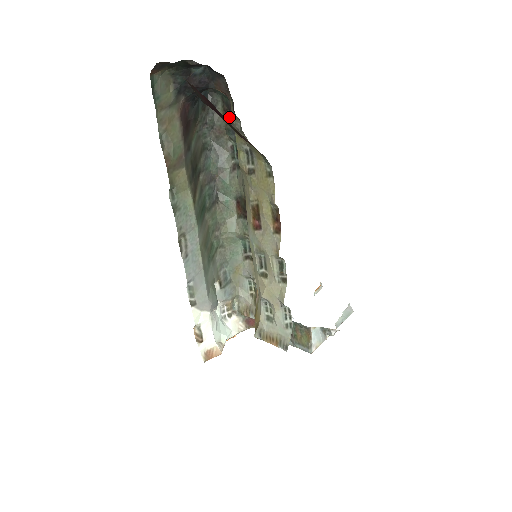
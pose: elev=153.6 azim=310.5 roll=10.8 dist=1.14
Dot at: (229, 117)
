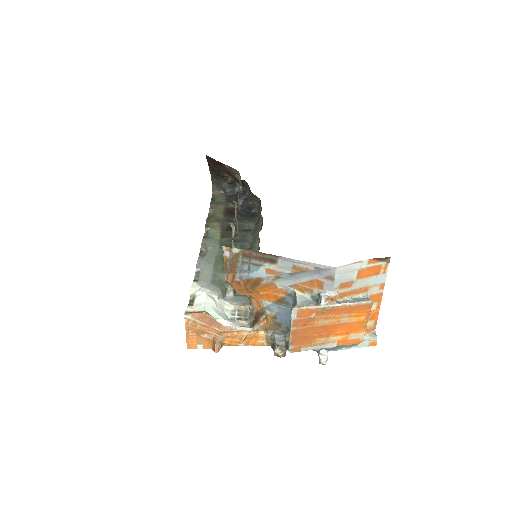
Dot at: occluded
